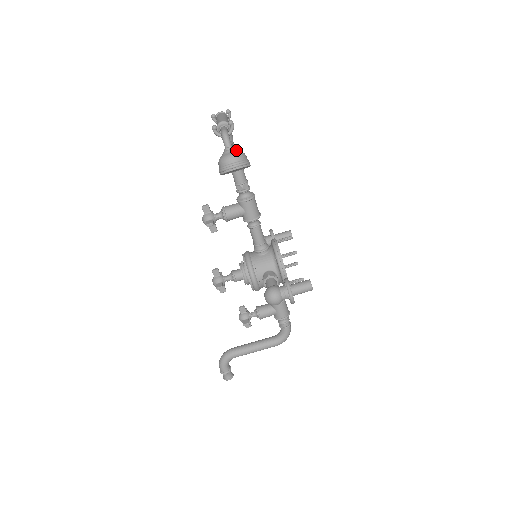
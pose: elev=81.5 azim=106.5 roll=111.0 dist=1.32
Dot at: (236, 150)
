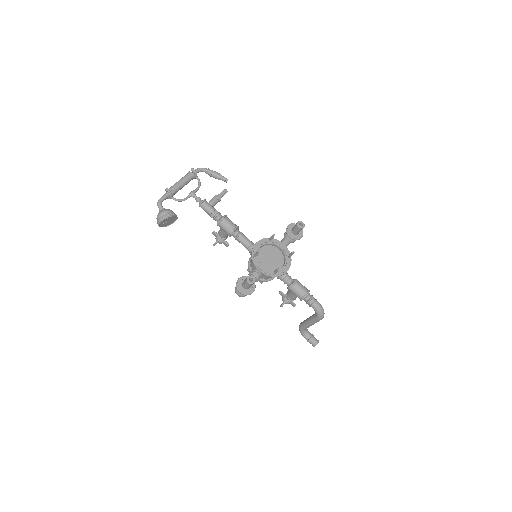
Dot at: (160, 211)
